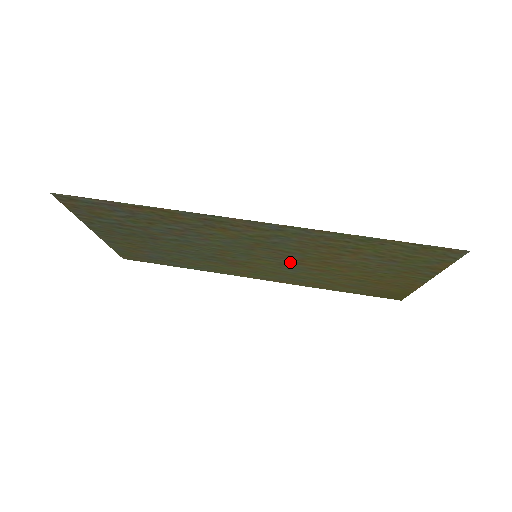
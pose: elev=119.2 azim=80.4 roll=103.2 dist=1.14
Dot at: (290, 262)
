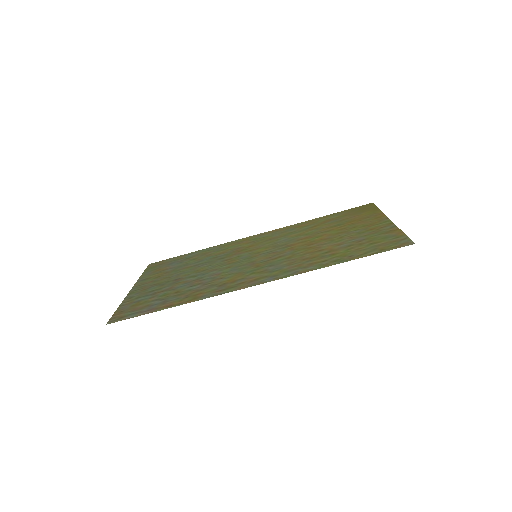
Dot at: (282, 247)
